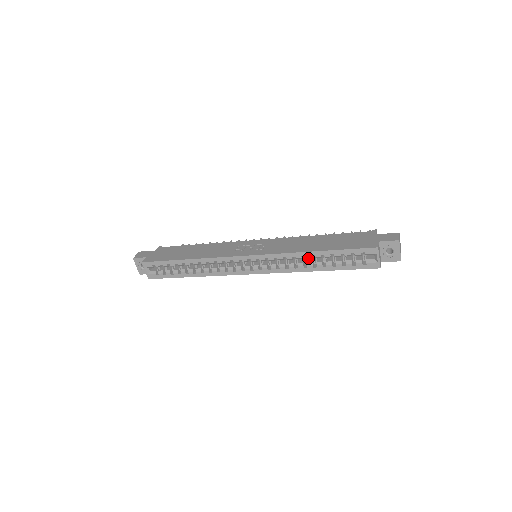
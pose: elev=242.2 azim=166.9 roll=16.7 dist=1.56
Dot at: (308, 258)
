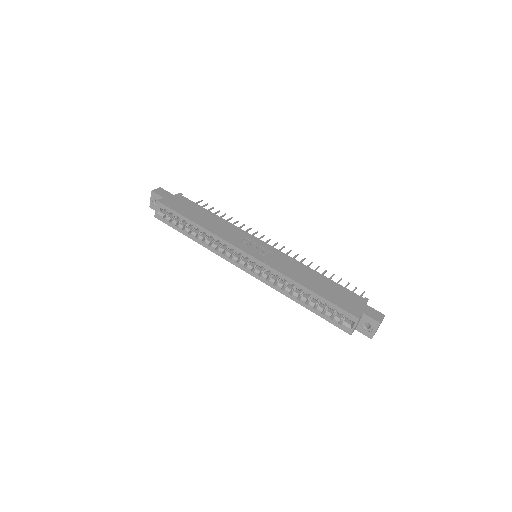
Dot at: (297, 288)
